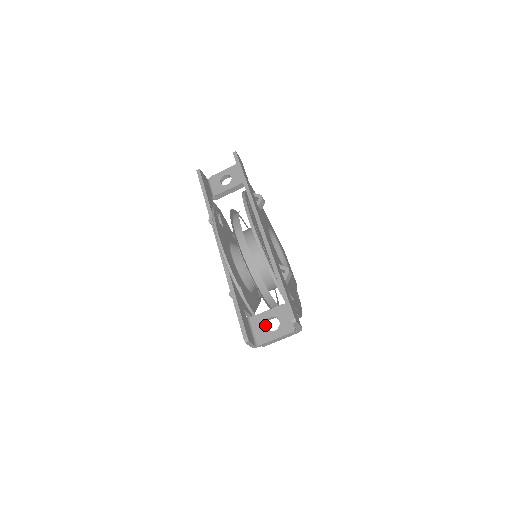
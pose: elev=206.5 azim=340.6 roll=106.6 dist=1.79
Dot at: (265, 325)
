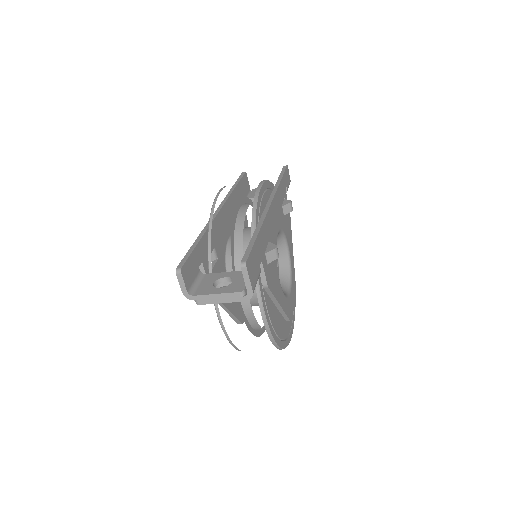
Dot at: (214, 282)
